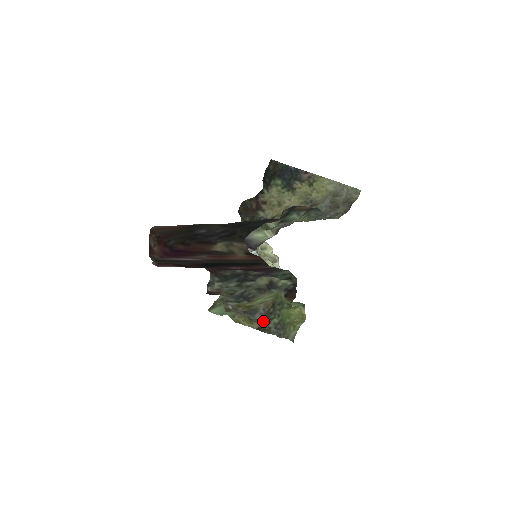
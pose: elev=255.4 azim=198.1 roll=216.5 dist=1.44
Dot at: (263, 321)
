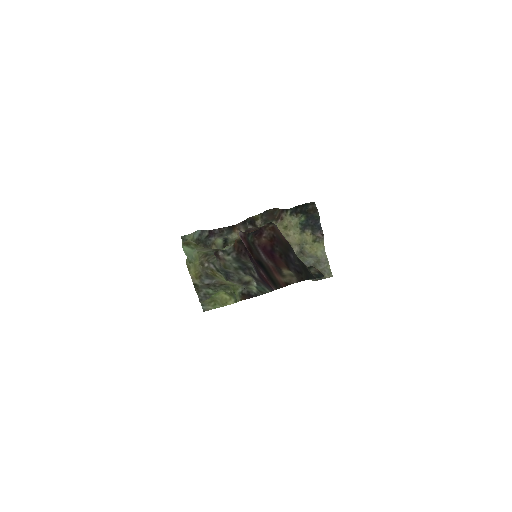
Dot at: (205, 285)
